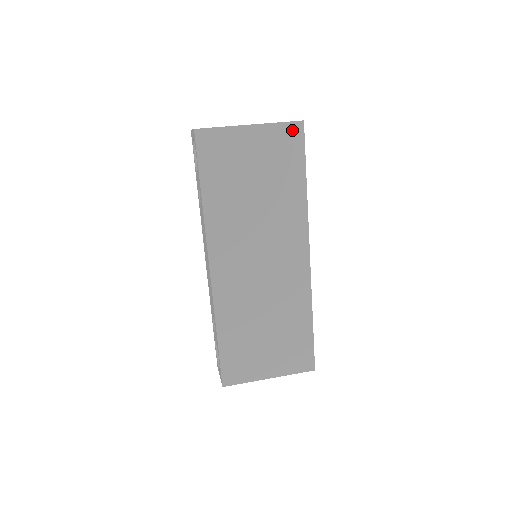
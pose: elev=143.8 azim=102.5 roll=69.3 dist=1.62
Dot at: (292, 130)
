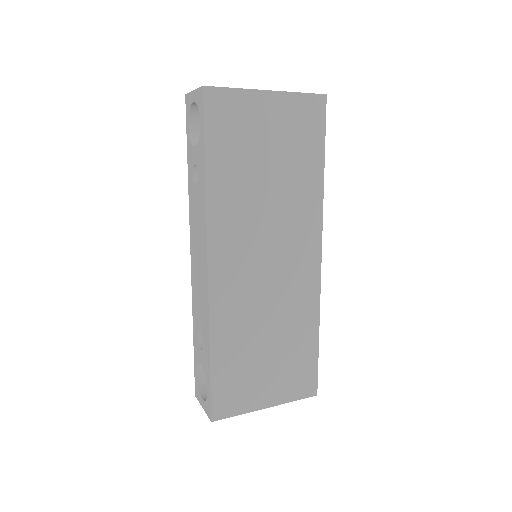
Dot at: (314, 104)
